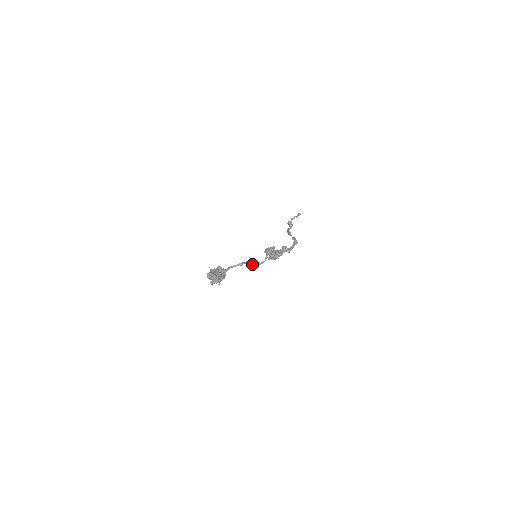
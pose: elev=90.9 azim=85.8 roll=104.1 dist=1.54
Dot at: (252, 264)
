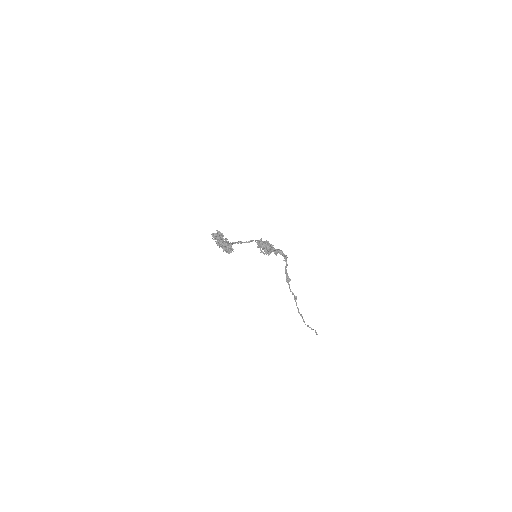
Dot at: (249, 241)
